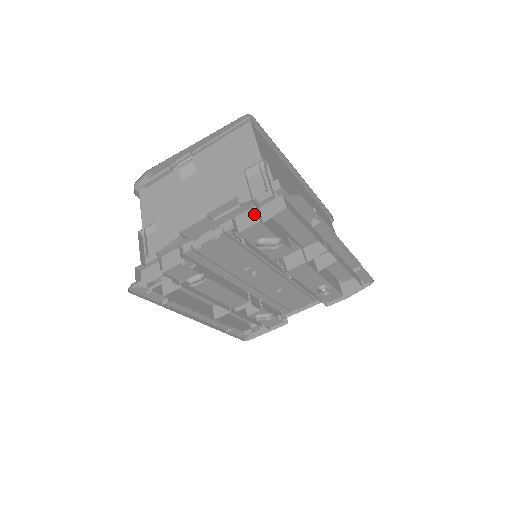
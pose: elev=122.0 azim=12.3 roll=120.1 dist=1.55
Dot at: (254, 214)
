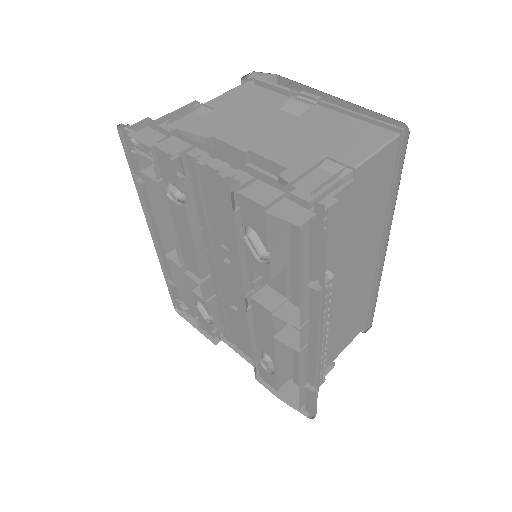
Dot at: (272, 196)
